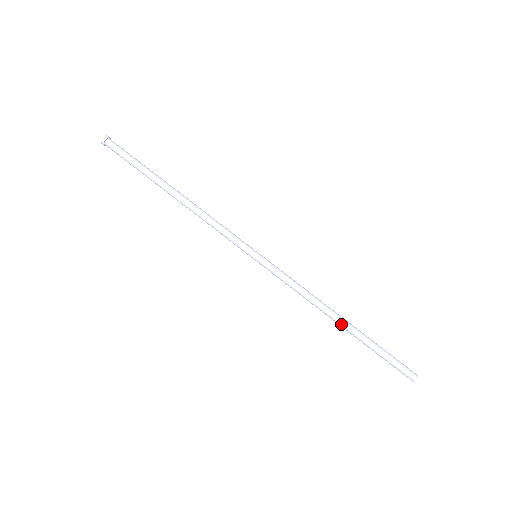
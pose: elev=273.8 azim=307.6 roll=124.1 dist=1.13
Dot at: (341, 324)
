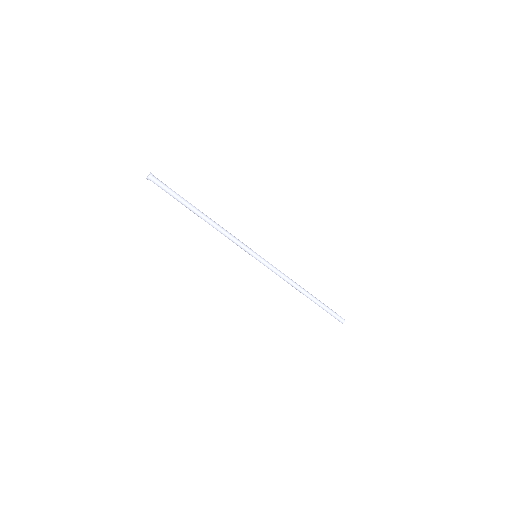
Dot at: (305, 295)
